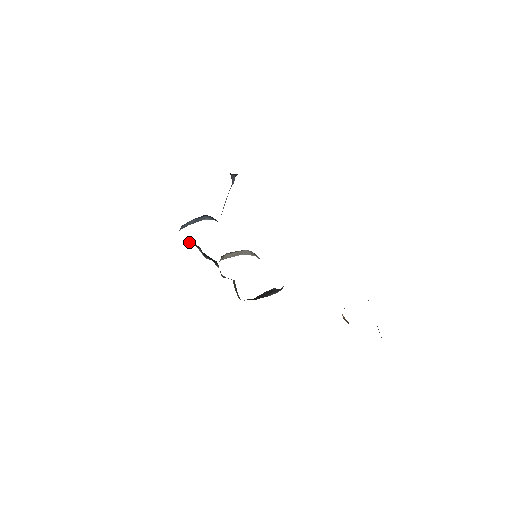
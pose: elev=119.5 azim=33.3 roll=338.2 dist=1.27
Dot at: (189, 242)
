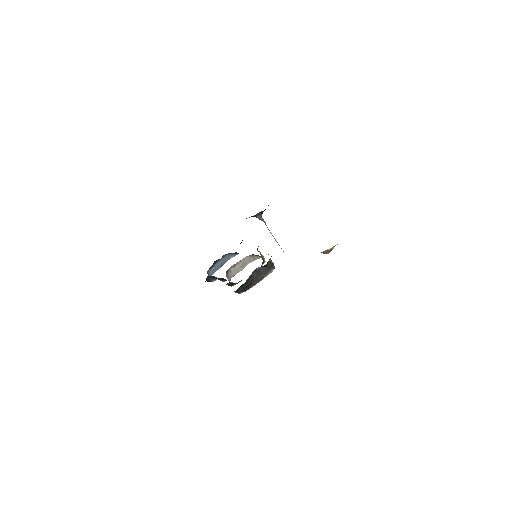
Dot at: (212, 279)
